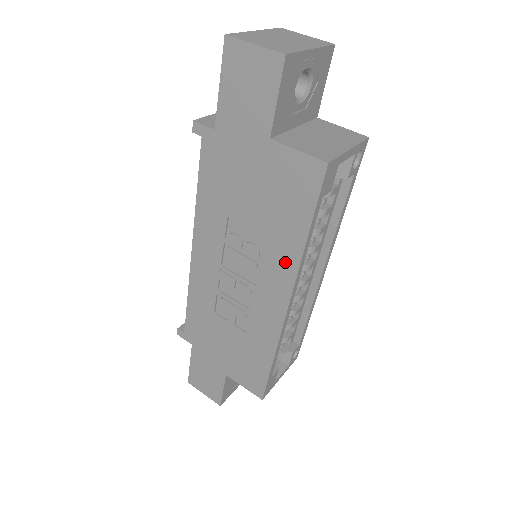
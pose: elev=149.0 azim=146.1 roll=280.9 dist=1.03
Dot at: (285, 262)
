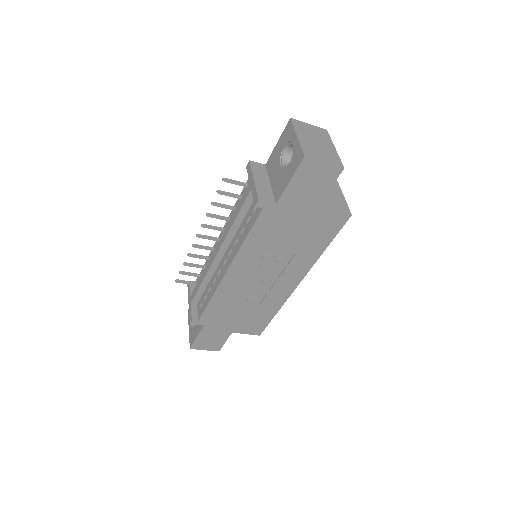
Dot at: (305, 263)
